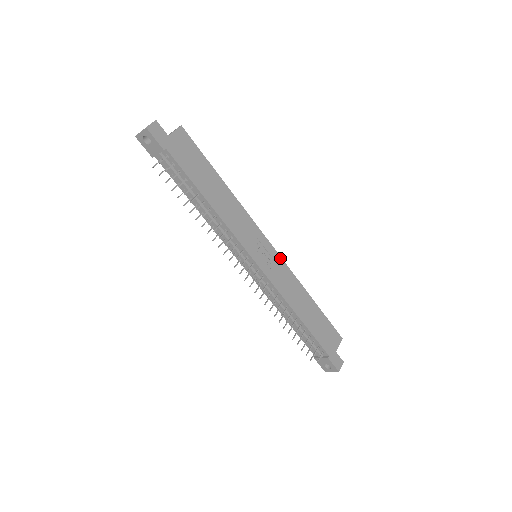
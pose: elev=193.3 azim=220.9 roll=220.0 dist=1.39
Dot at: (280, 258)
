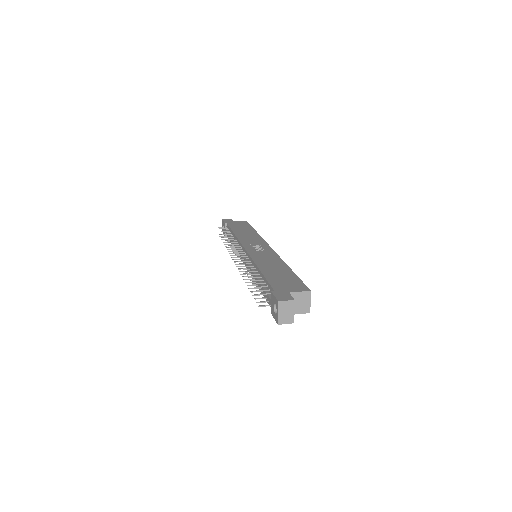
Dot at: (273, 251)
